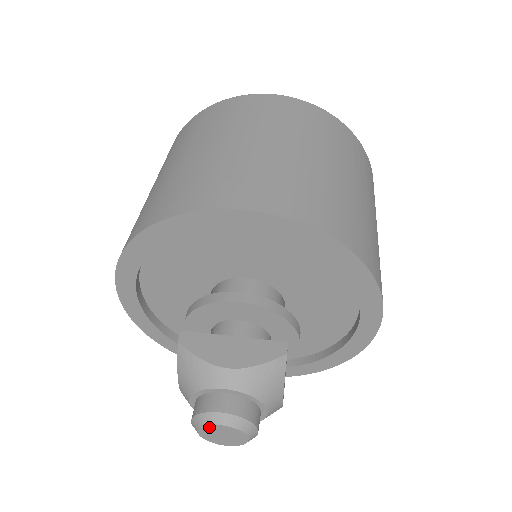
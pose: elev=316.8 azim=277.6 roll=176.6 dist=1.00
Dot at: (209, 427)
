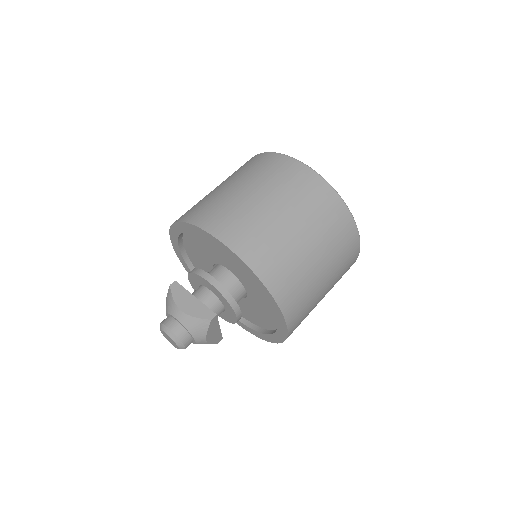
Dot at: (163, 332)
